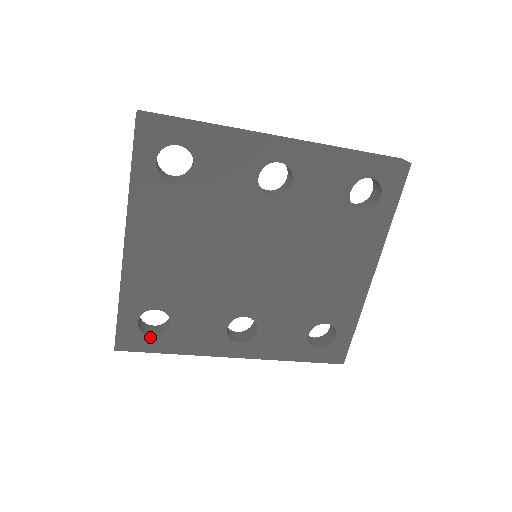
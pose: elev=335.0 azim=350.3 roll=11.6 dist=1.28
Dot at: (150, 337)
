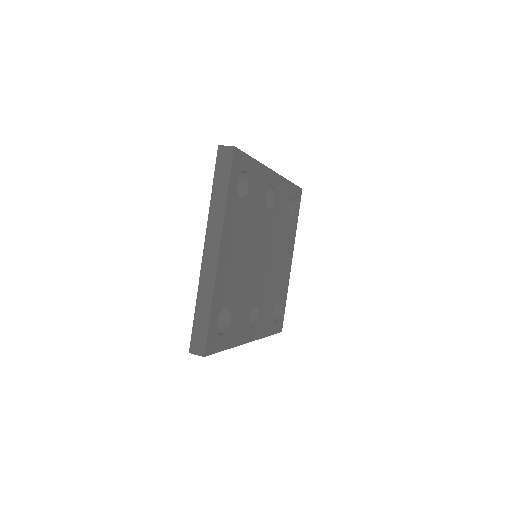
Dot at: (221, 336)
